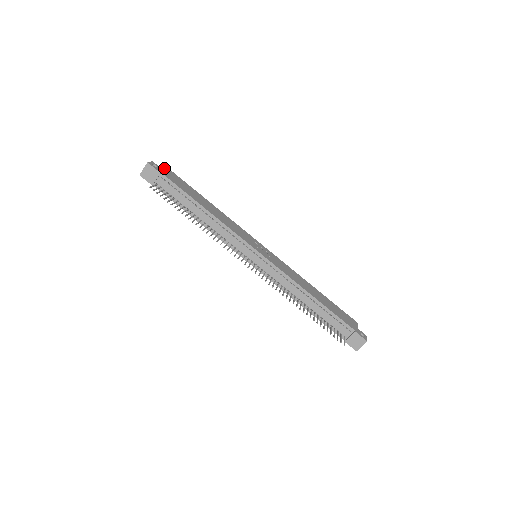
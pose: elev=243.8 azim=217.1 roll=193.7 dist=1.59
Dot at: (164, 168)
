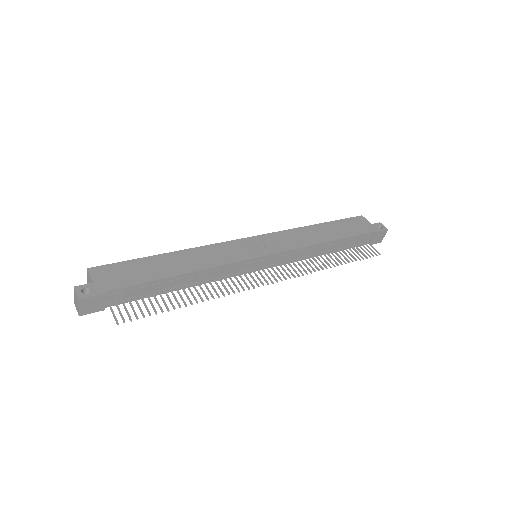
Dot at: (90, 276)
